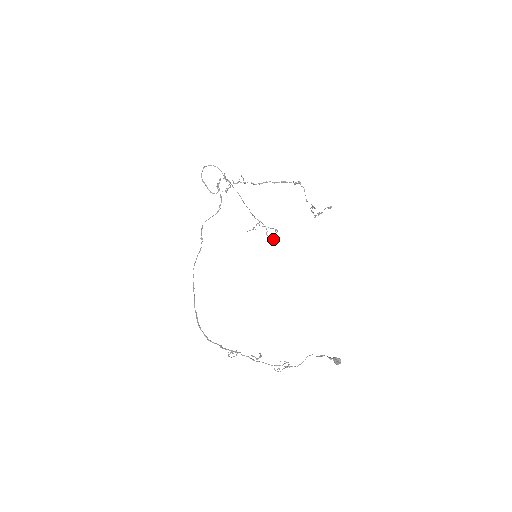
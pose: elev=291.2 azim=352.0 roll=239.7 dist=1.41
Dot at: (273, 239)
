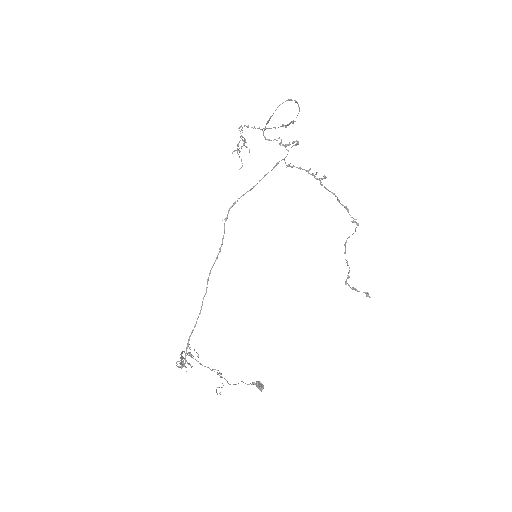
Dot at: occluded
